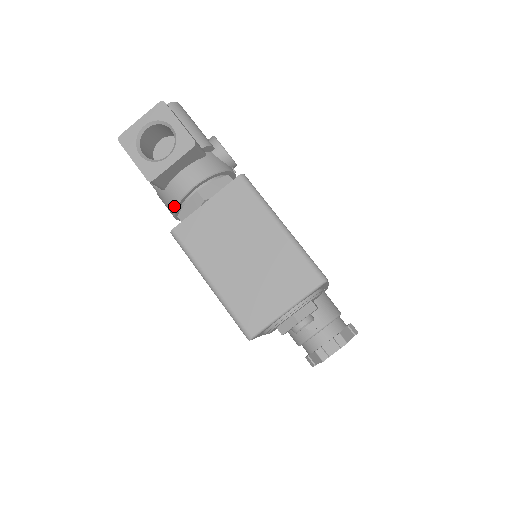
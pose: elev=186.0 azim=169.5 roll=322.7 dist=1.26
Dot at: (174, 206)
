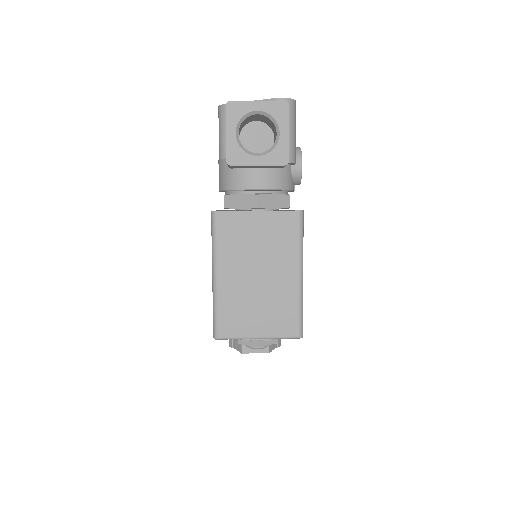
Dot at: (229, 188)
